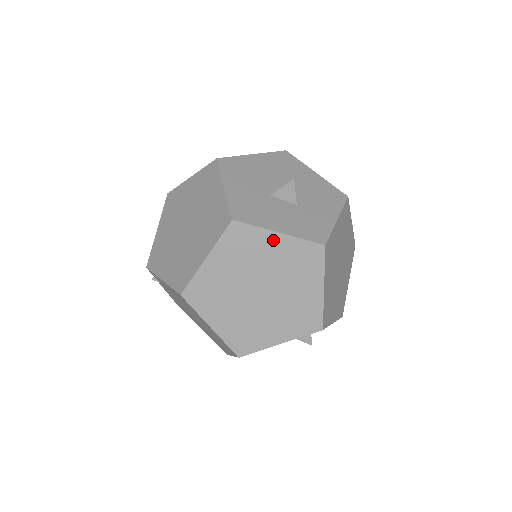
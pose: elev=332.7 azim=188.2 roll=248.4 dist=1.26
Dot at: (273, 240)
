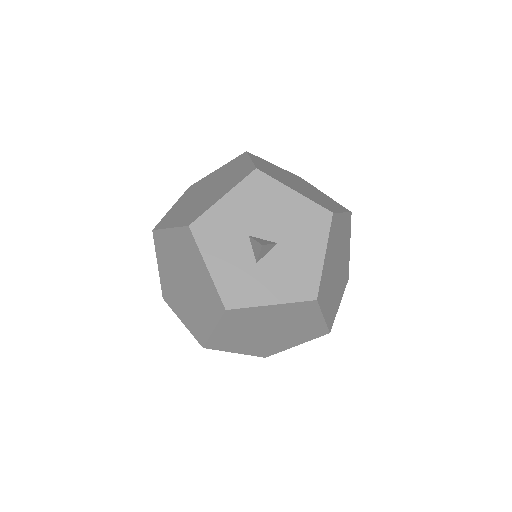
Dot at: (202, 266)
